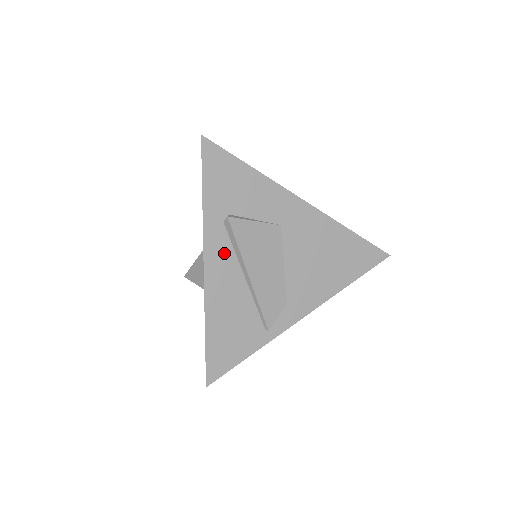
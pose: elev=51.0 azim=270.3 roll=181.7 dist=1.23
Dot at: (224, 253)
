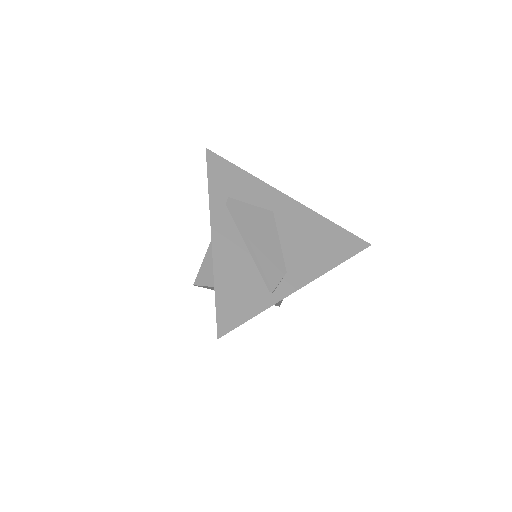
Dot at: (228, 226)
